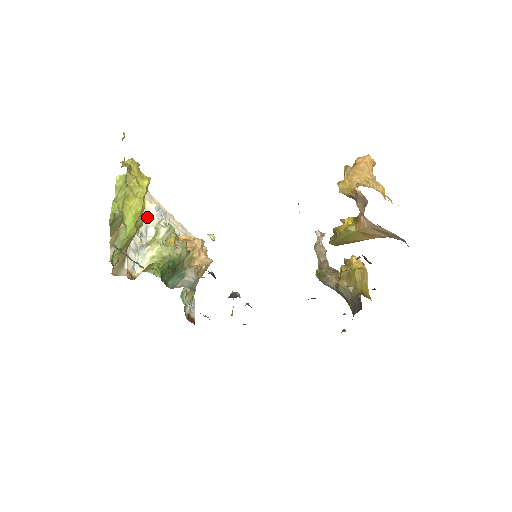
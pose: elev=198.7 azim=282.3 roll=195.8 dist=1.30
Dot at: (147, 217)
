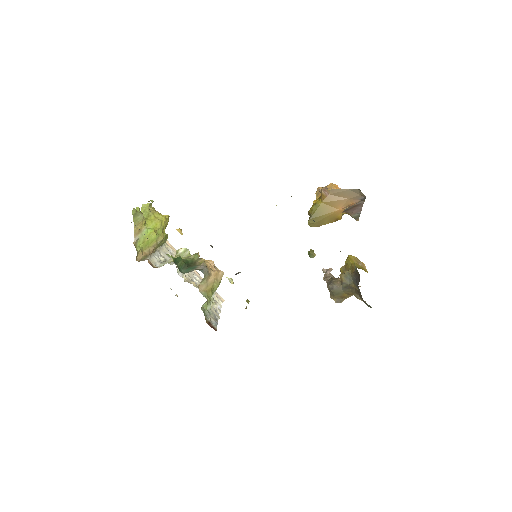
Dot at: occluded
